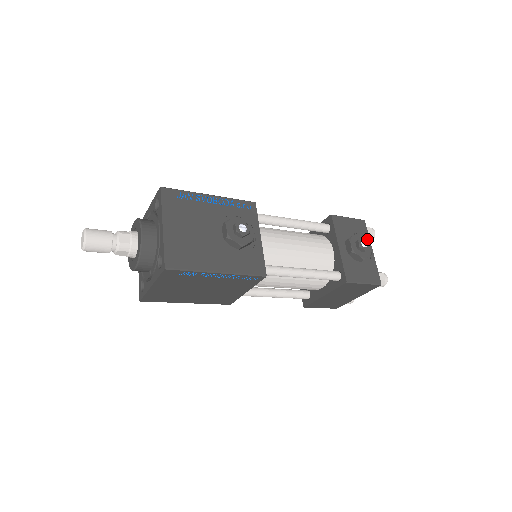
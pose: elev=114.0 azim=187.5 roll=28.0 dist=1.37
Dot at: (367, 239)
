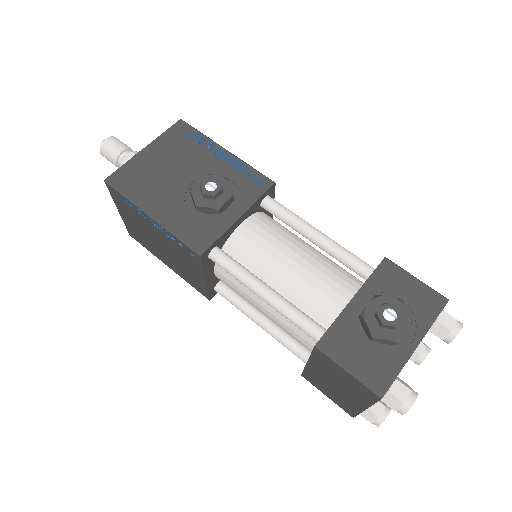
Dot at: (424, 324)
